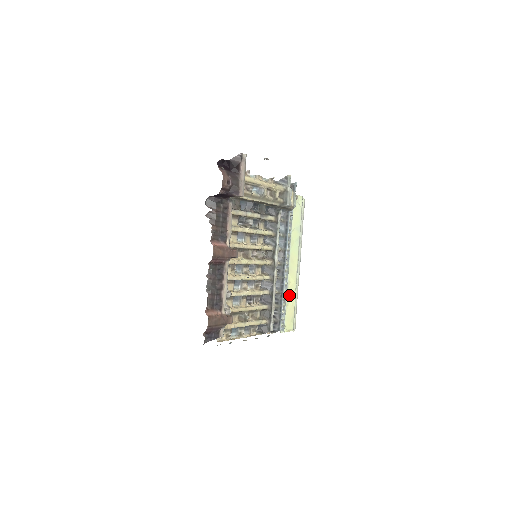
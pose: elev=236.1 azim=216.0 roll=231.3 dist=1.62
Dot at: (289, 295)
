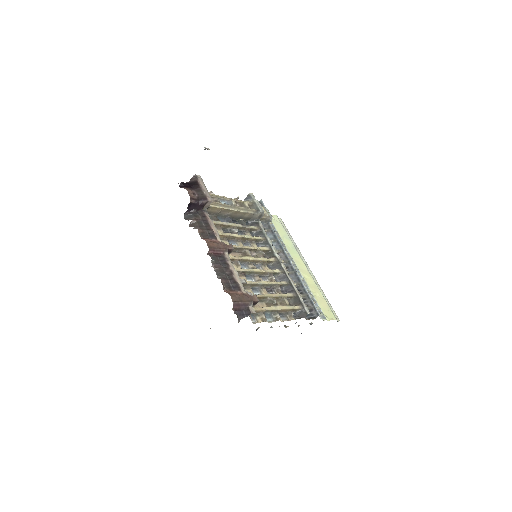
Dot at: (312, 289)
